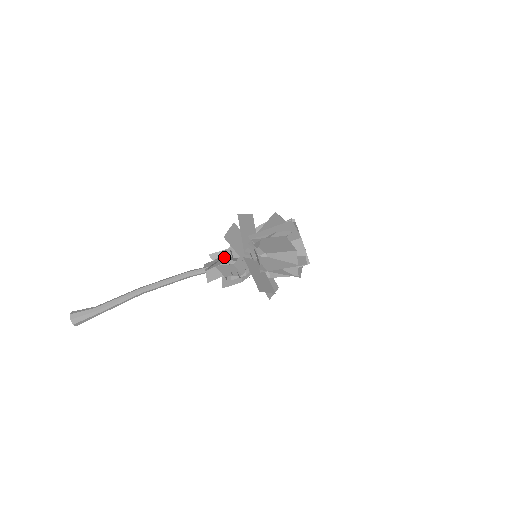
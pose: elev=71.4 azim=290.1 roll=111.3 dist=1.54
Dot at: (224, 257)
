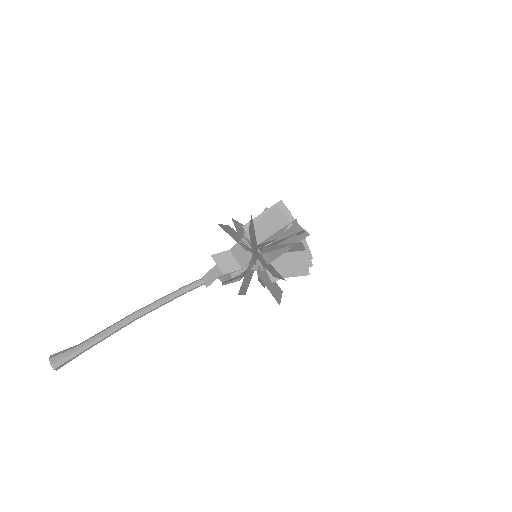
Dot at: occluded
